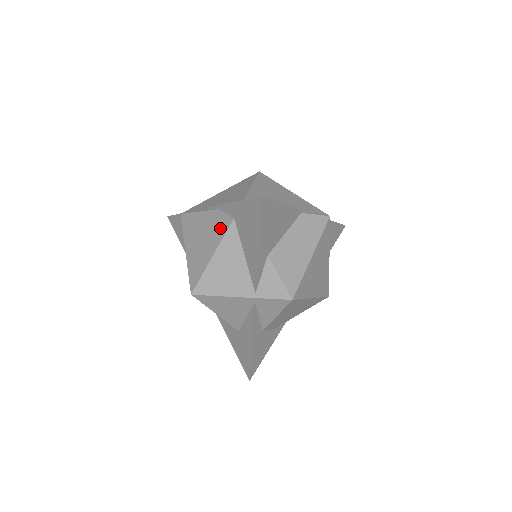
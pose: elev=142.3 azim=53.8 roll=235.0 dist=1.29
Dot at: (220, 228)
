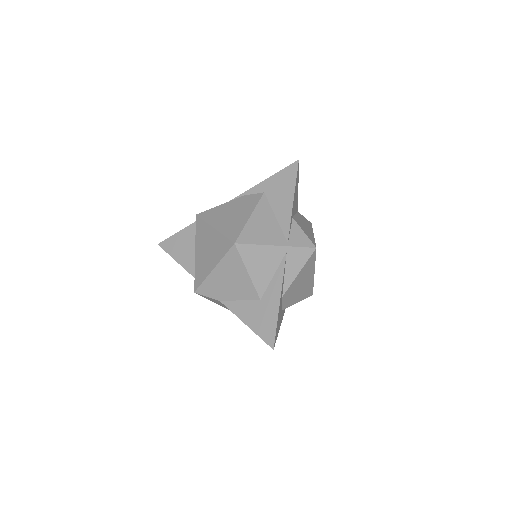
Dot at: (251, 201)
